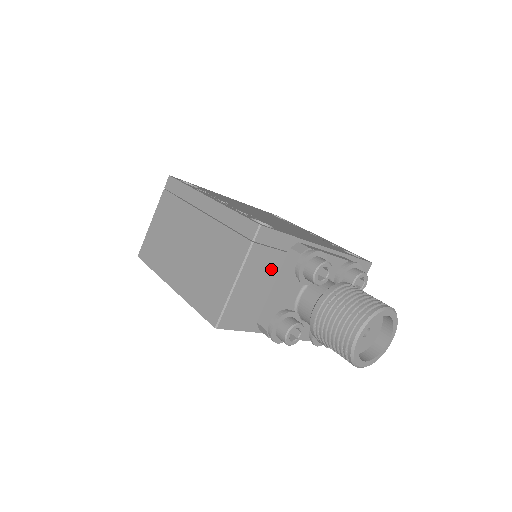
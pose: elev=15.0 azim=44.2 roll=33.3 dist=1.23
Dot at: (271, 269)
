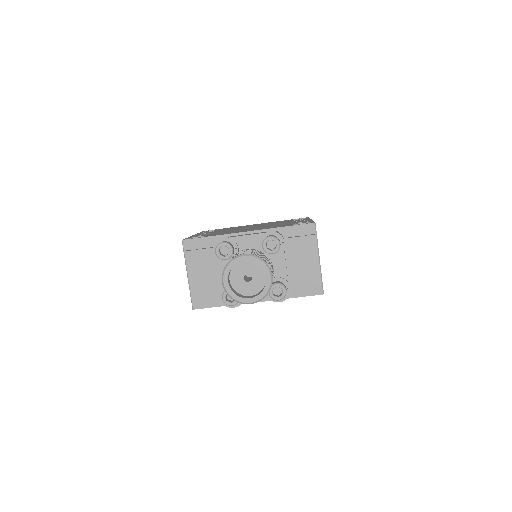
Dot at: (210, 262)
